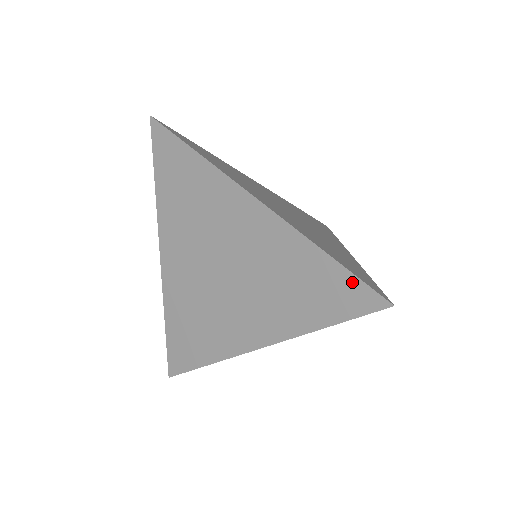
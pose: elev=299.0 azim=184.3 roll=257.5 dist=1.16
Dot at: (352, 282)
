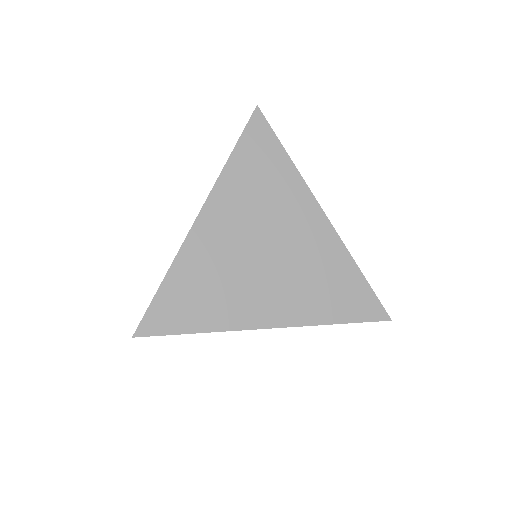
Dot at: (371, 297)
